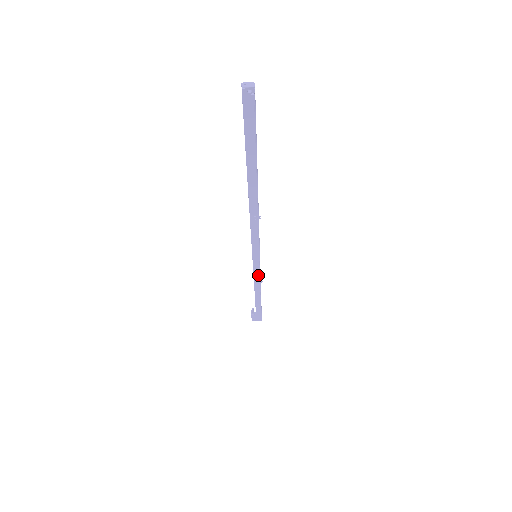
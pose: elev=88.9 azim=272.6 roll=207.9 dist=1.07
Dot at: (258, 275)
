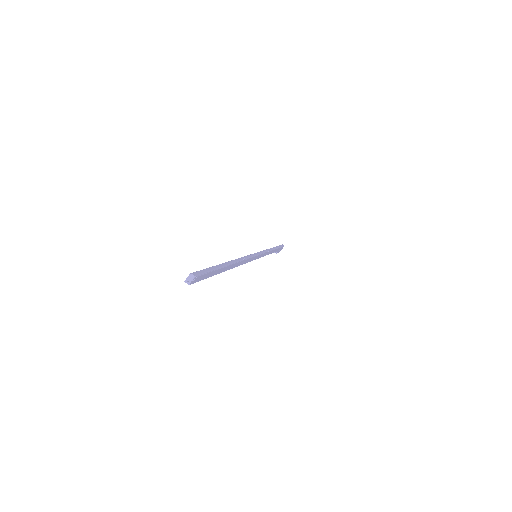
Dot at: occluded
